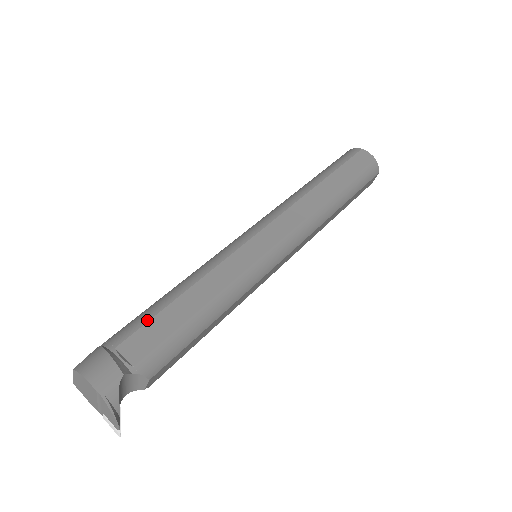
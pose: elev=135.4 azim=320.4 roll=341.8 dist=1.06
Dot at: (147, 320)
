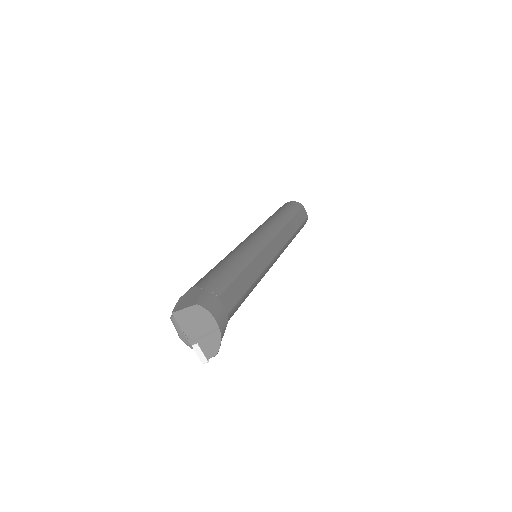
Dot at: (230, 283)
